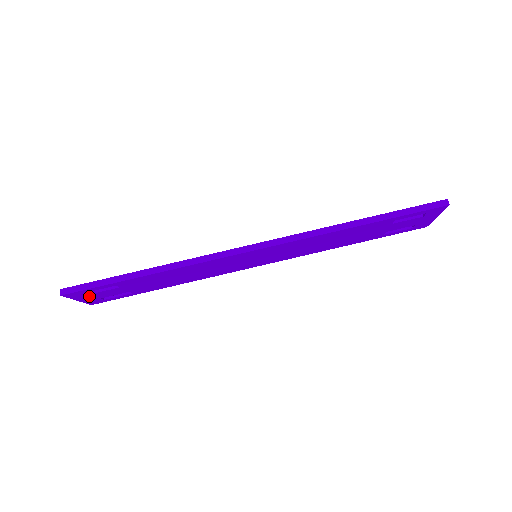
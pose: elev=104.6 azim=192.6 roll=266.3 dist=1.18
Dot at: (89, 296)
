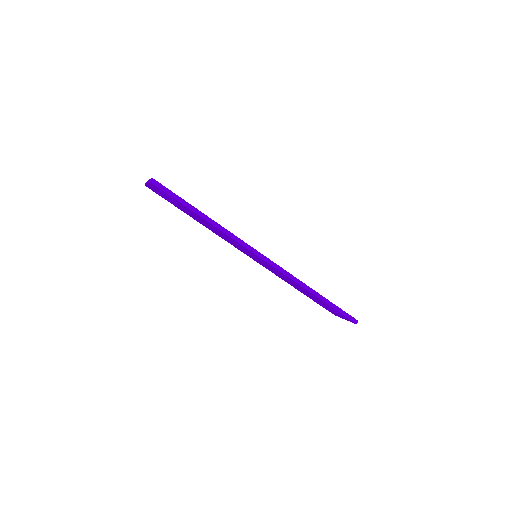
Dot at: occluded
